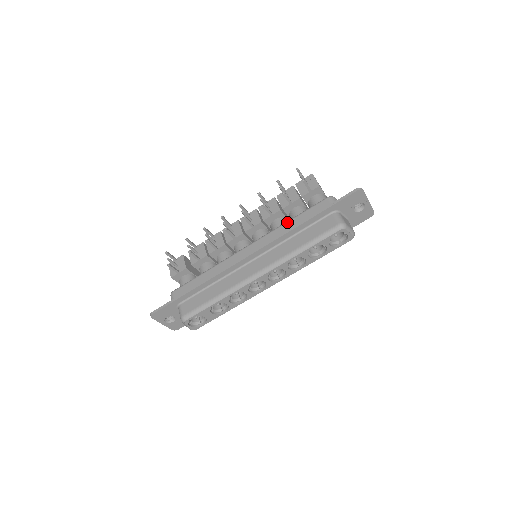
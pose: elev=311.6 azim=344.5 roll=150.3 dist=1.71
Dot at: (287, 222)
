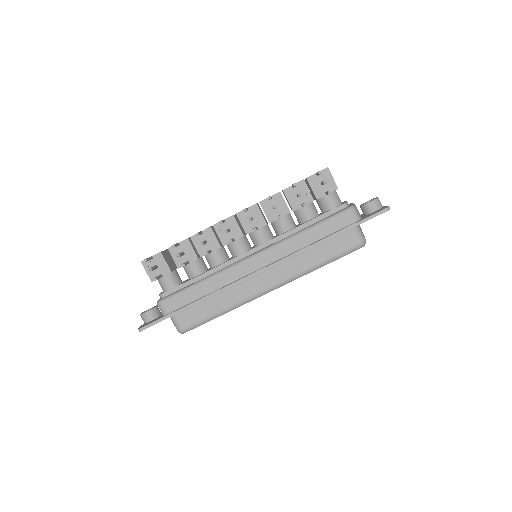
Dot at: (303, 233)
